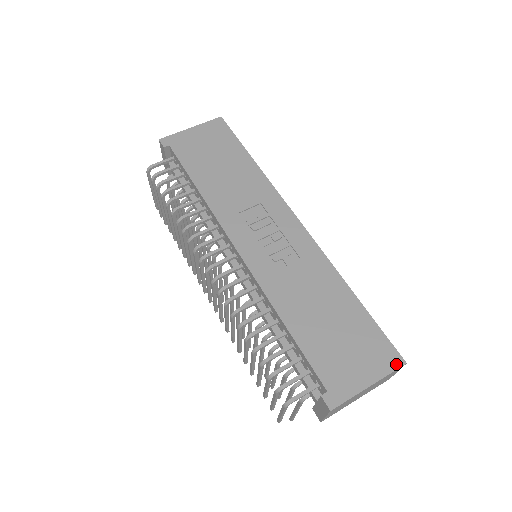
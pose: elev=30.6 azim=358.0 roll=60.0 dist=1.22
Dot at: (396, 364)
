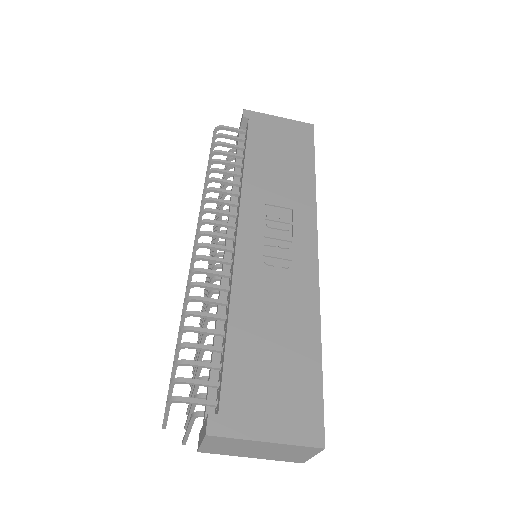
Dot at: (313, 441)
